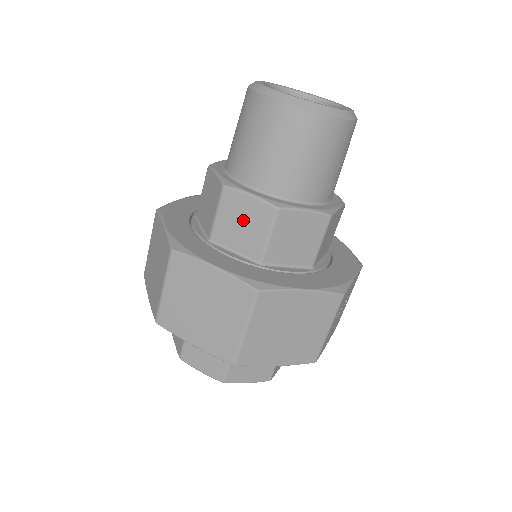
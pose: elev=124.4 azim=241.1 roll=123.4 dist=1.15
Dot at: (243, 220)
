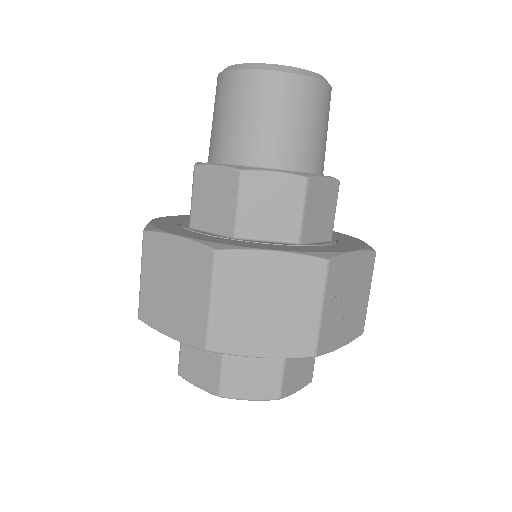
Dot at: (214, 194)
